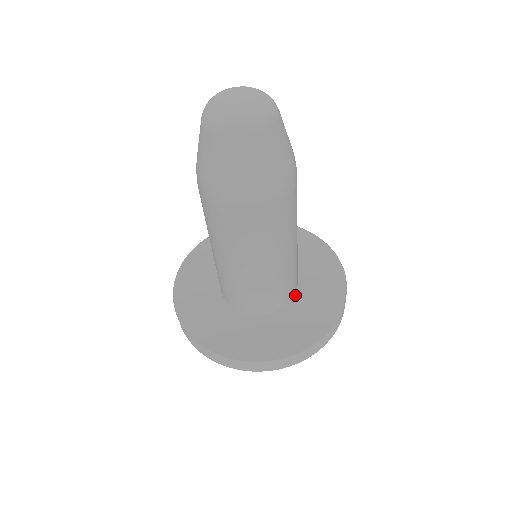
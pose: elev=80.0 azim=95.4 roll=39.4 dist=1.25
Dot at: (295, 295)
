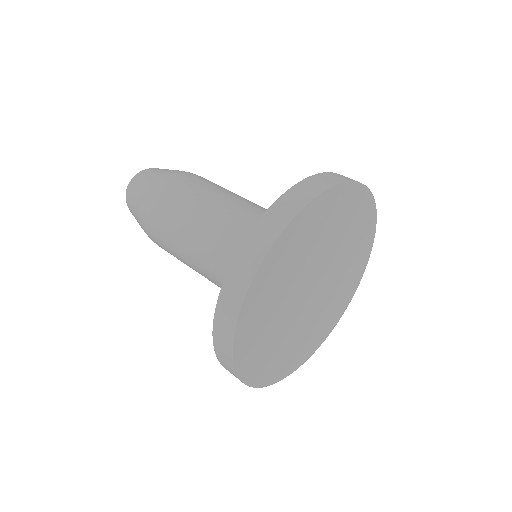
Dot at: occluded
